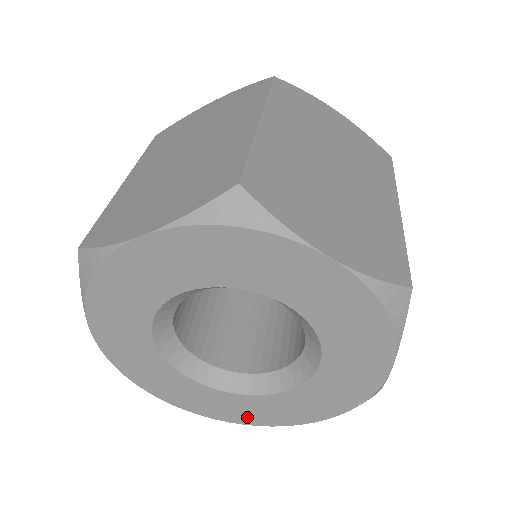
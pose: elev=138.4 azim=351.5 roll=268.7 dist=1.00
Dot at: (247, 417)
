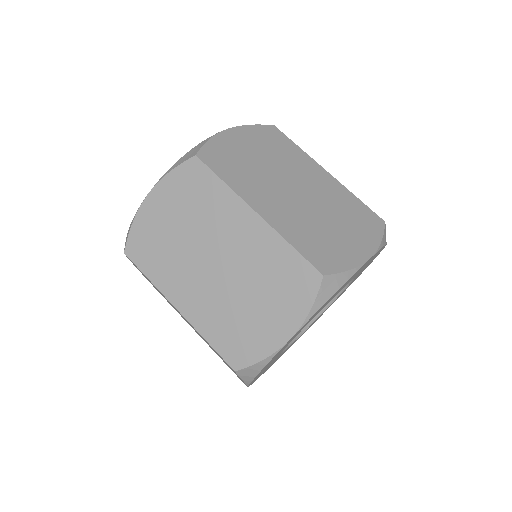
Dot at: occluded
